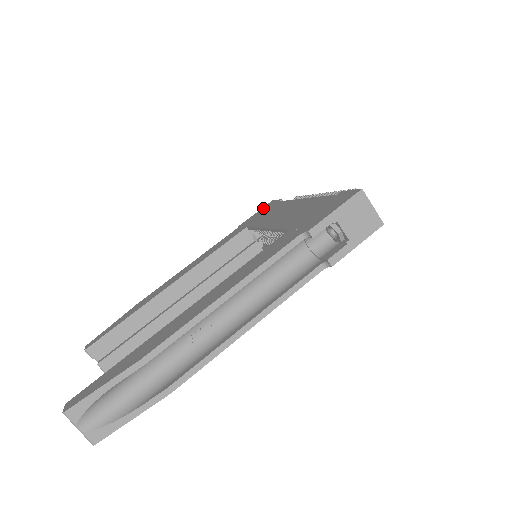
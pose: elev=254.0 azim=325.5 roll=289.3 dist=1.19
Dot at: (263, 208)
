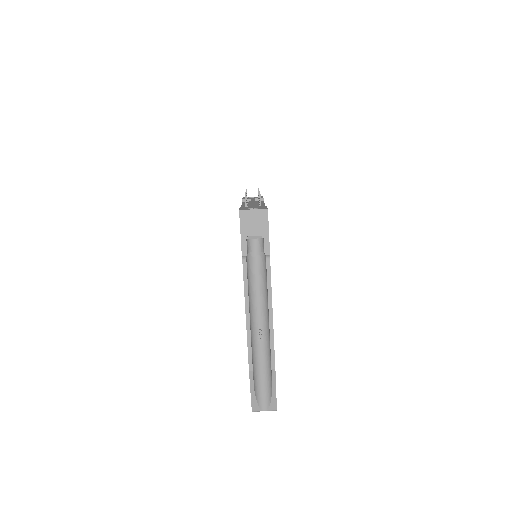
Dot at: occluded
